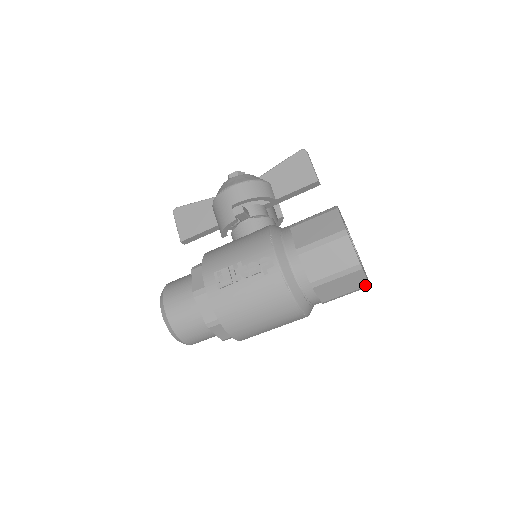
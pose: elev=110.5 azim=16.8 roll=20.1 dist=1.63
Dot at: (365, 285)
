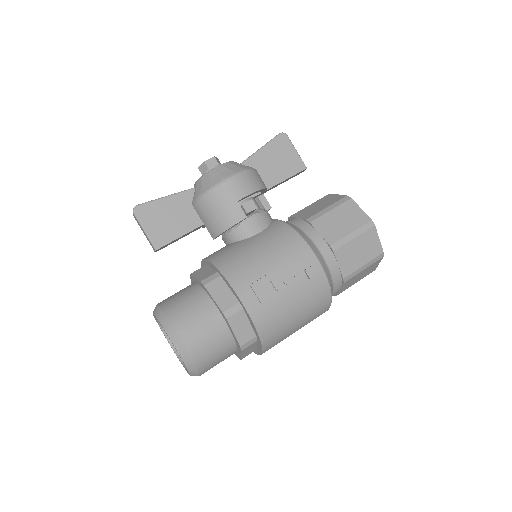
Dot at: (372, 271)
